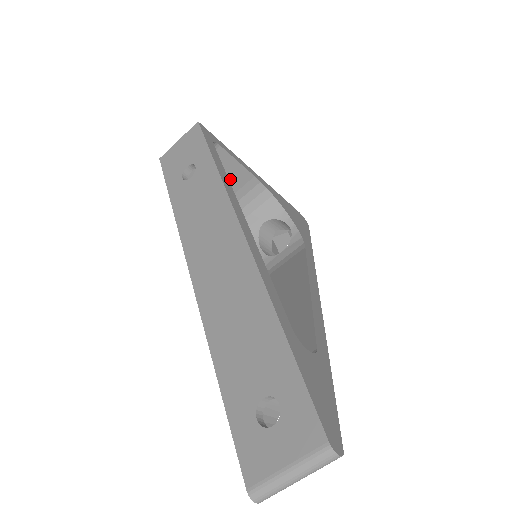
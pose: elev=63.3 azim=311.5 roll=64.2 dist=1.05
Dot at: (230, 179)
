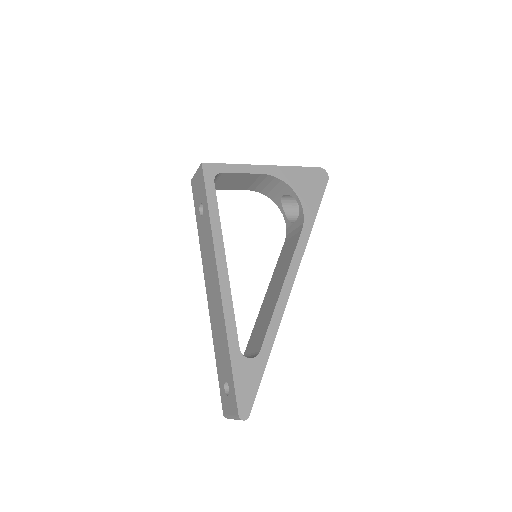
Dot at: (244, 180)
